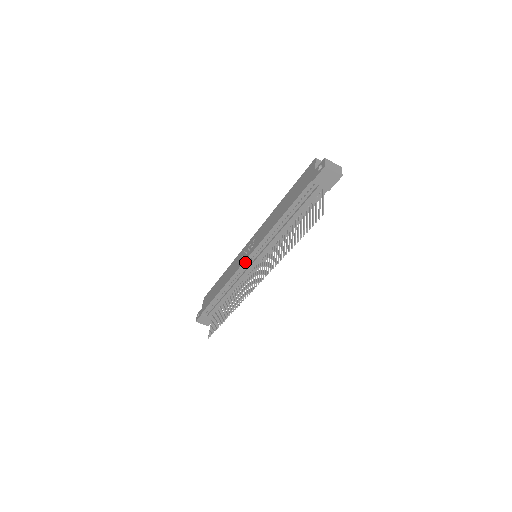
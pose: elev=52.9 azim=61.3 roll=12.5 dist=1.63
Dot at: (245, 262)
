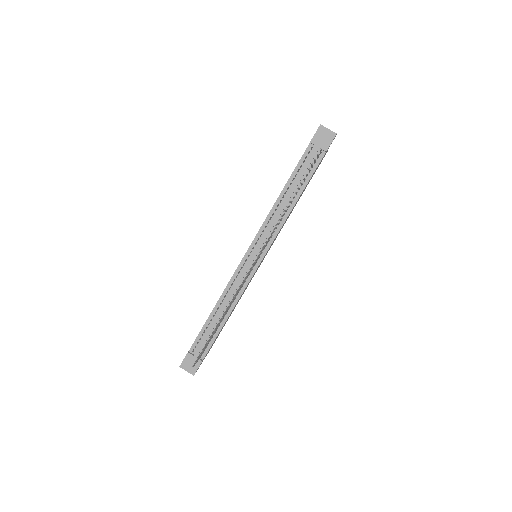
Dot at: (244, 258)
